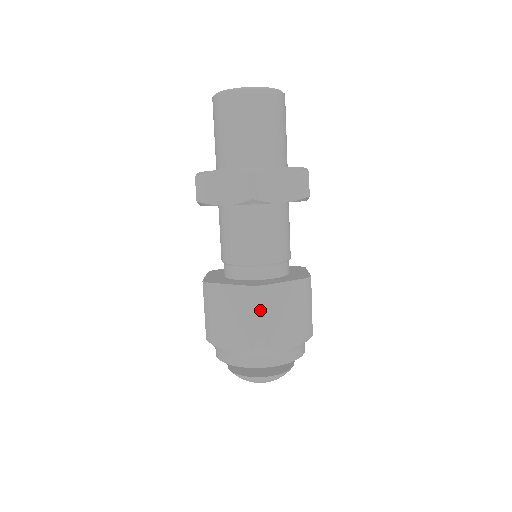
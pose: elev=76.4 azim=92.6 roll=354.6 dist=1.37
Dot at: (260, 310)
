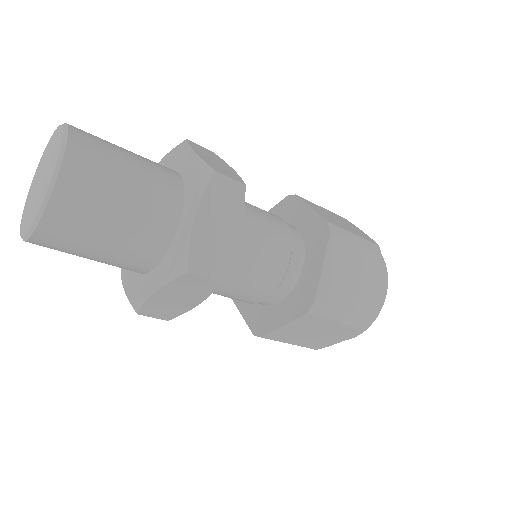
Dot at: (334, 312)
